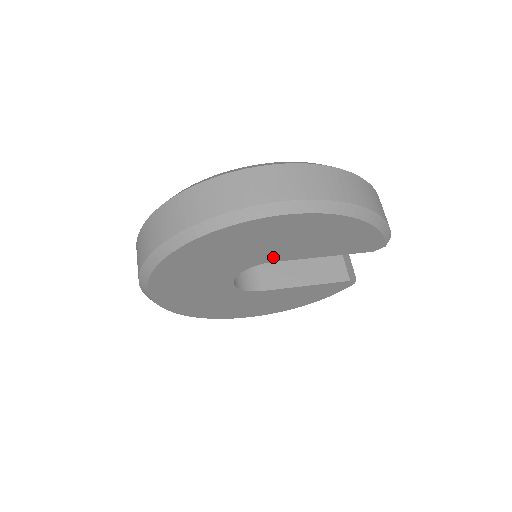
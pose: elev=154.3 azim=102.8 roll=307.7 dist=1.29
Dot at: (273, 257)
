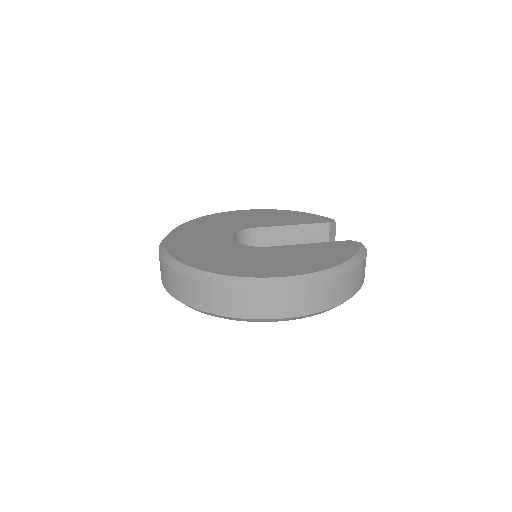
Dot at: occluded
